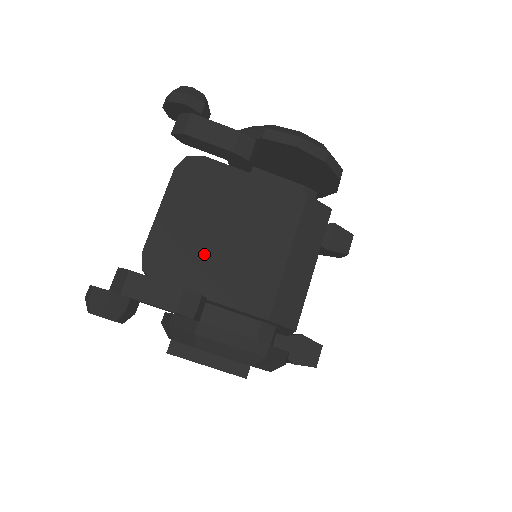
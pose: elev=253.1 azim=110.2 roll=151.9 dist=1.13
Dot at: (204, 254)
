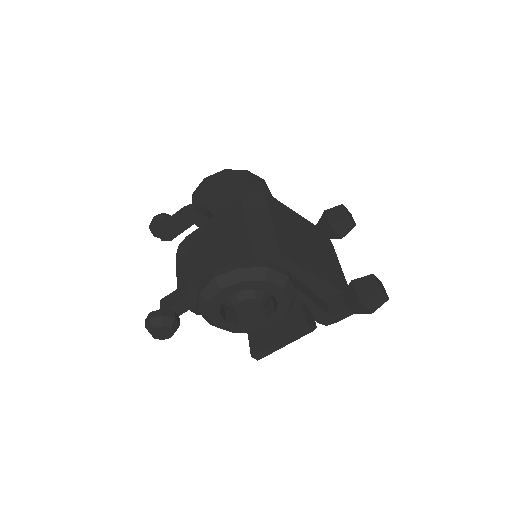
Dot at: (205, 270)
